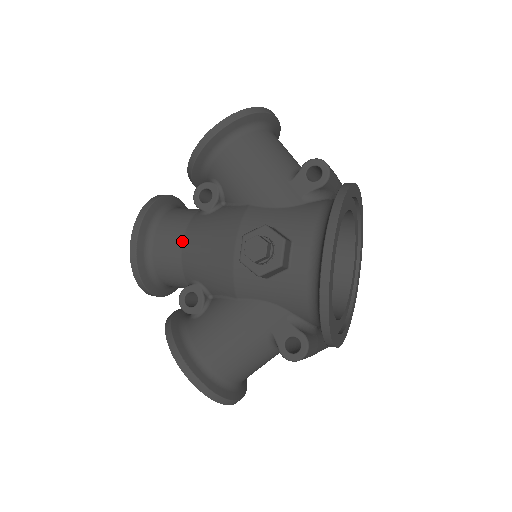
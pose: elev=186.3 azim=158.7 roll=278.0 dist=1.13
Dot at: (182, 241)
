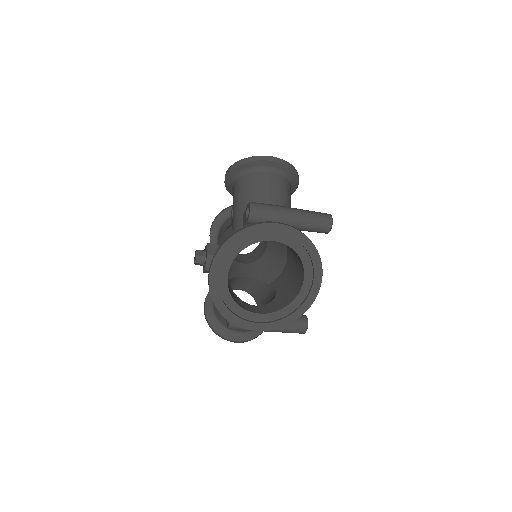
Dot at: occluded
